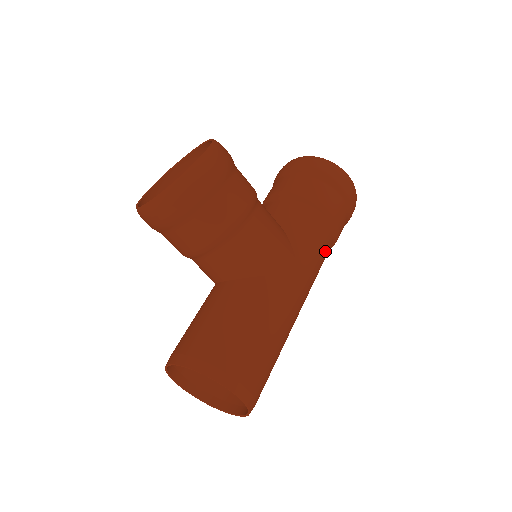
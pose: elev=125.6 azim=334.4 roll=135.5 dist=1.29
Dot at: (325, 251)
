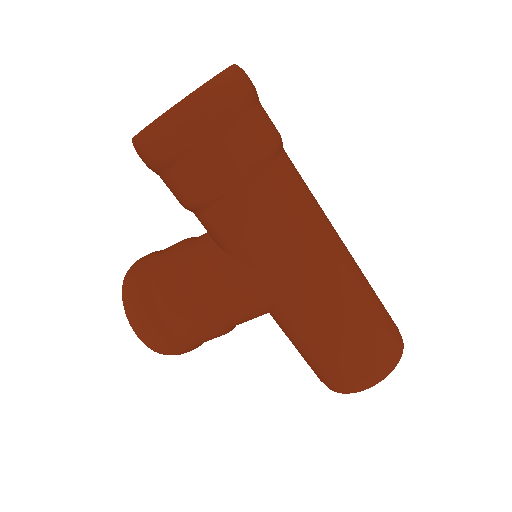
Dot at: (269, 207)
